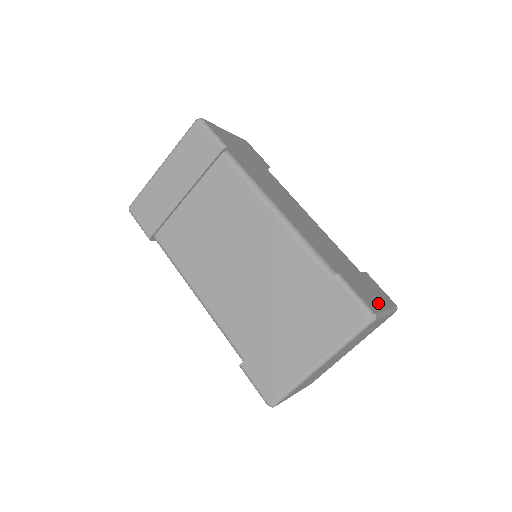
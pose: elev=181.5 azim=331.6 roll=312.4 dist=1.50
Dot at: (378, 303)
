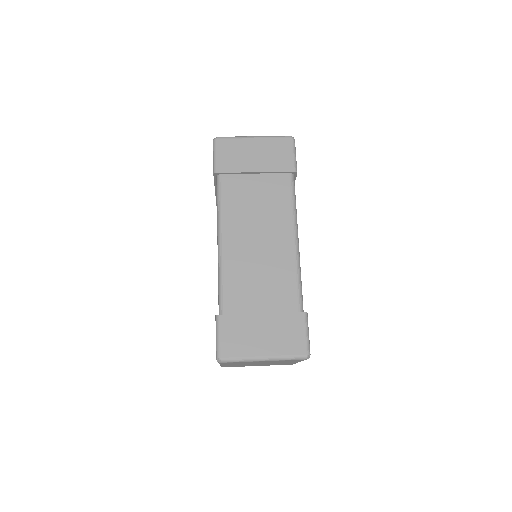
Dot at: (253, 349)
